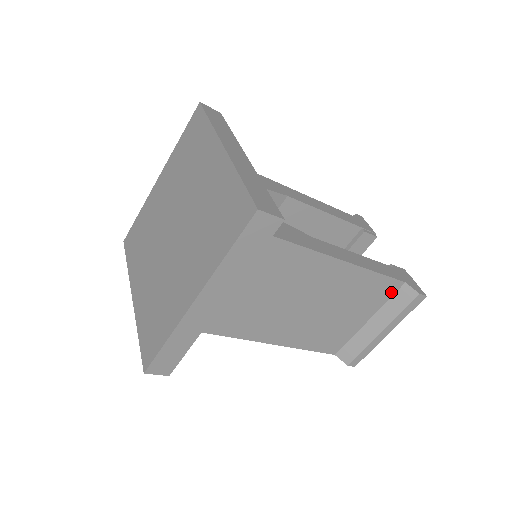
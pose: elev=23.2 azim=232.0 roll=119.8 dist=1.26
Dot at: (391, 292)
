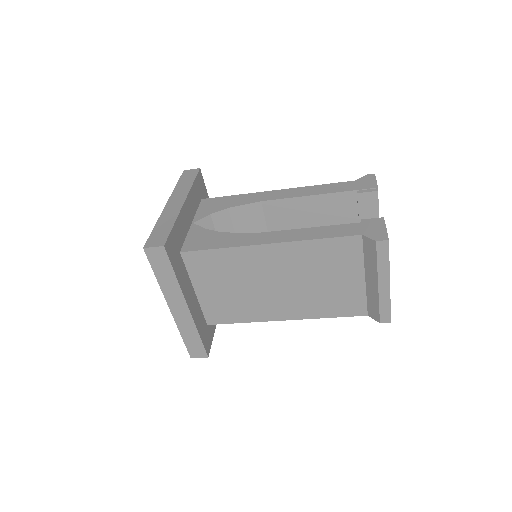
Dot at: (357, 248)
